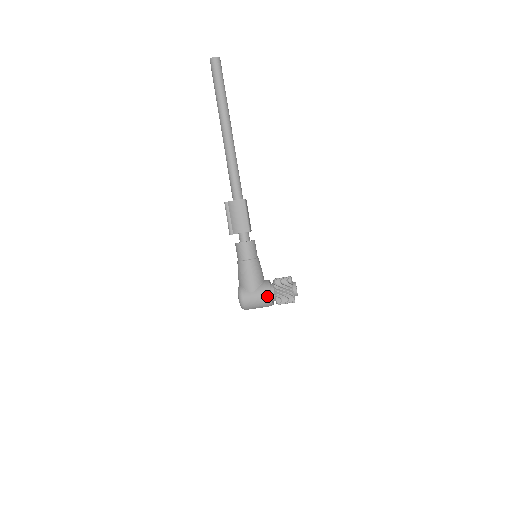
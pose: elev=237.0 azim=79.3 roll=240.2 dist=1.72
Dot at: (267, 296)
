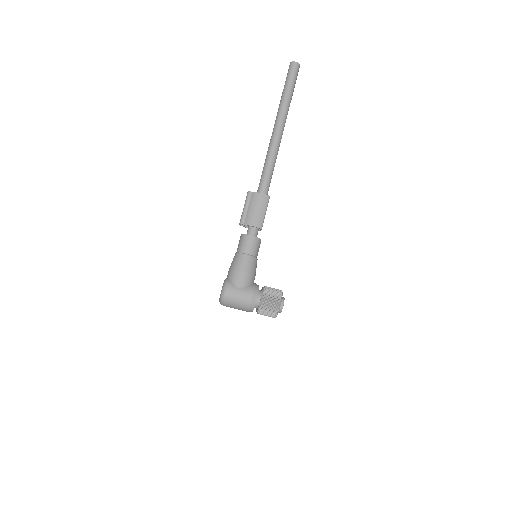
Dot at: (253, 298)
